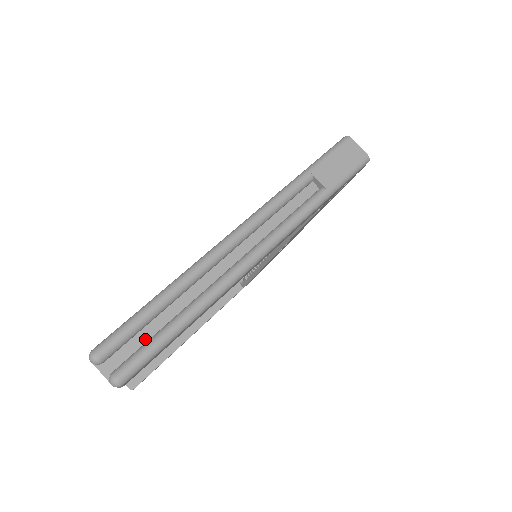
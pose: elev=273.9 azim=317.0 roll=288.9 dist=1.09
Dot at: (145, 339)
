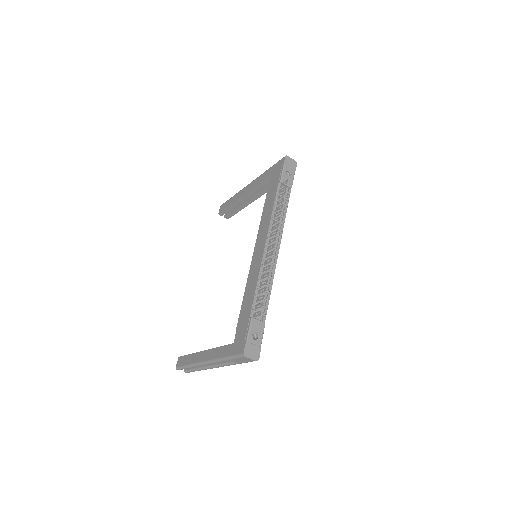
Dot at: occluded
